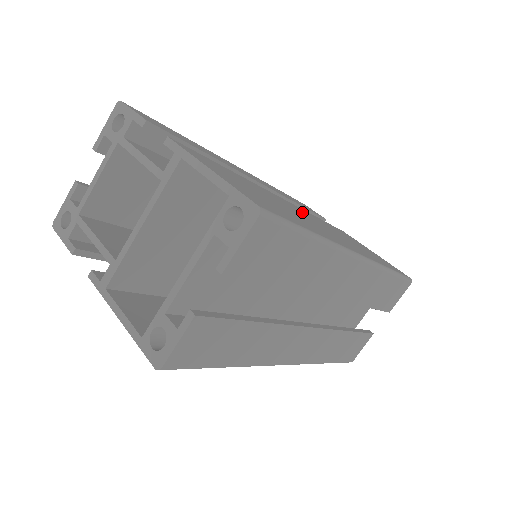
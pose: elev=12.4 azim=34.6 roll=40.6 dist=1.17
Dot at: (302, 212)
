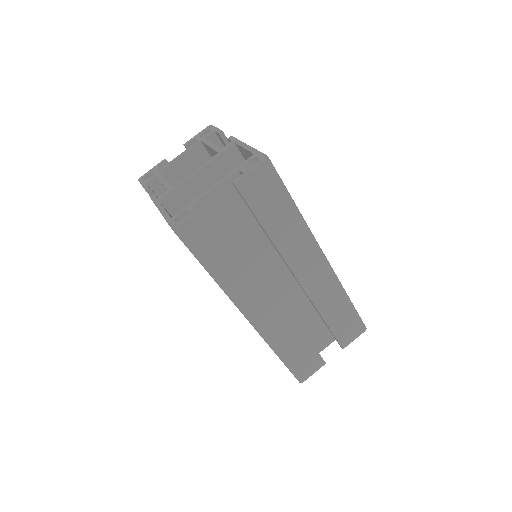
Dot at: occluded
